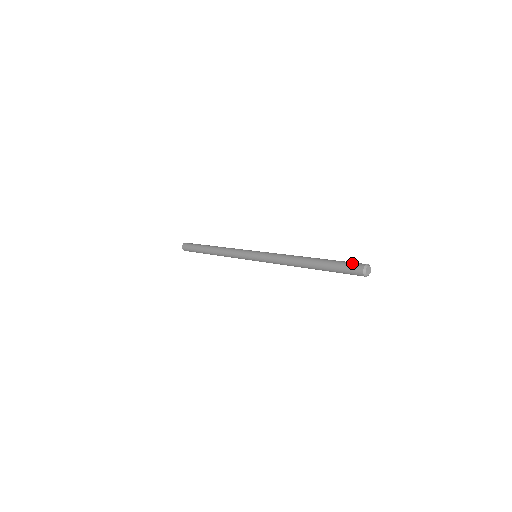
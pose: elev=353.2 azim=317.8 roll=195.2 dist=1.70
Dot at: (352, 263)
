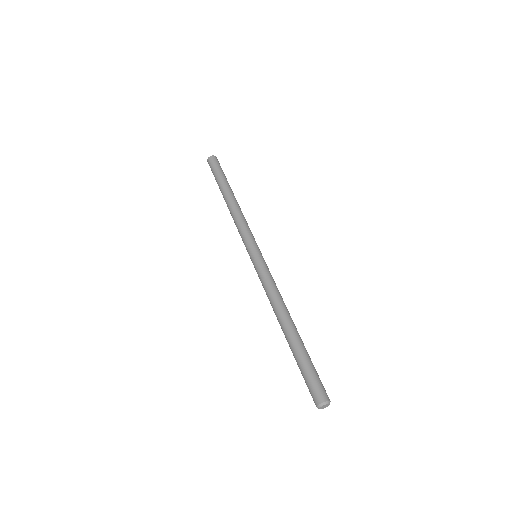
Dot at: occluded
